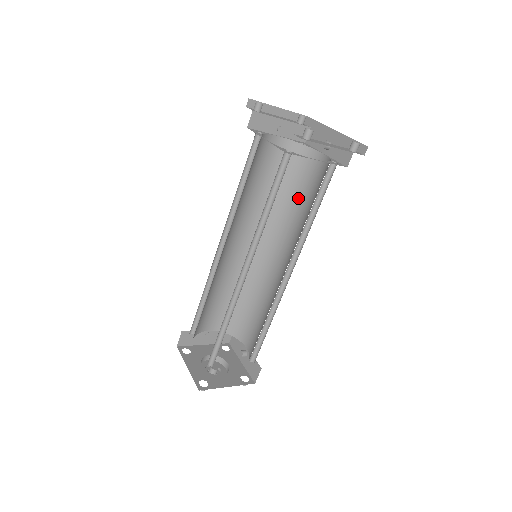
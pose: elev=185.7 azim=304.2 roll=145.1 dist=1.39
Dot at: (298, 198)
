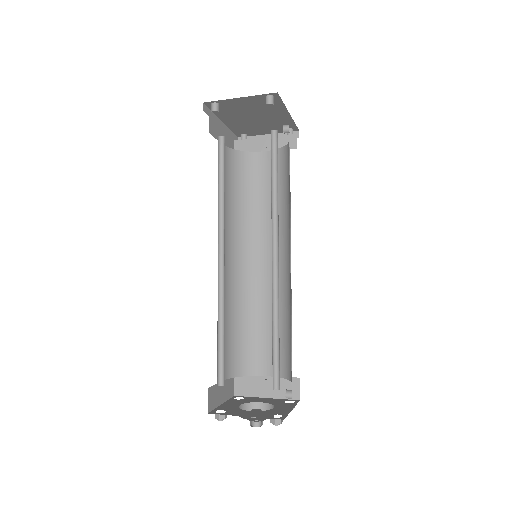
Dot at: (289, 191)
